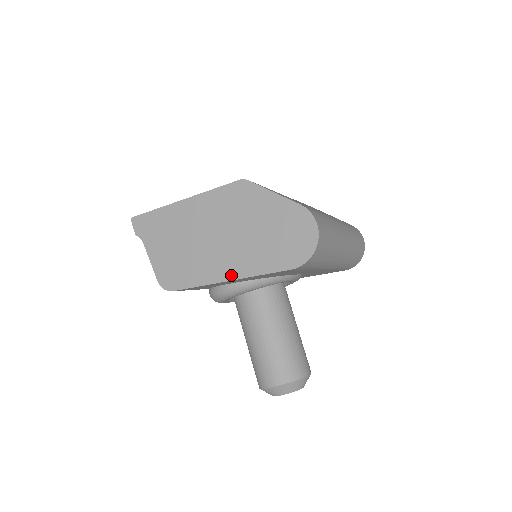
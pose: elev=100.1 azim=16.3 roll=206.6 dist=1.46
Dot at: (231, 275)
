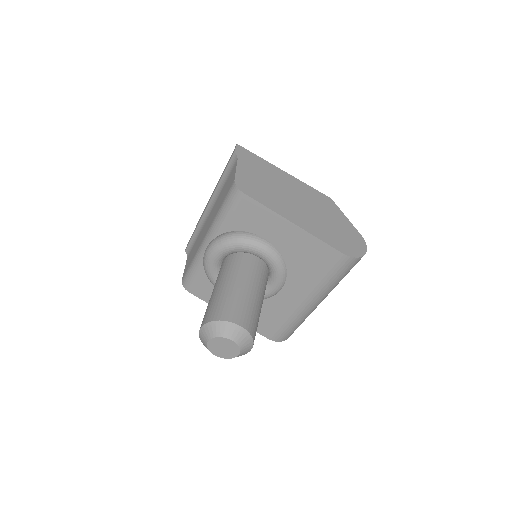
Dot at: (297, 222)
